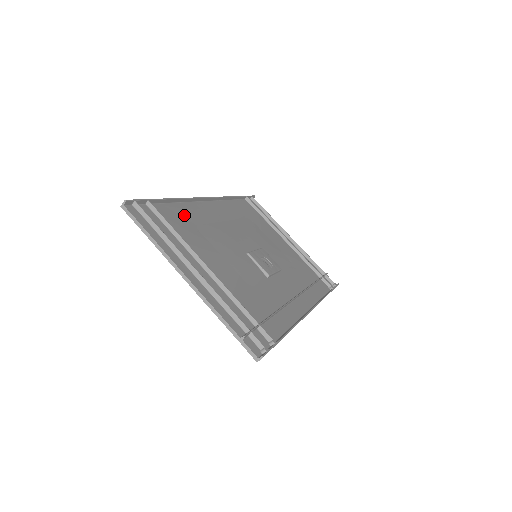
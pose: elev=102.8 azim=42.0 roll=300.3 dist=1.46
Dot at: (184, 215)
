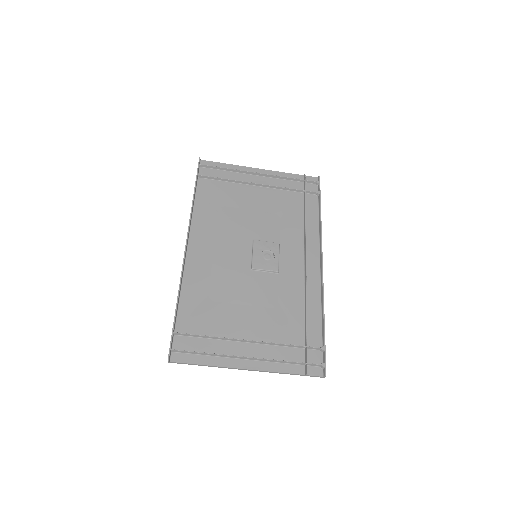
Dot at: (195, 300)
